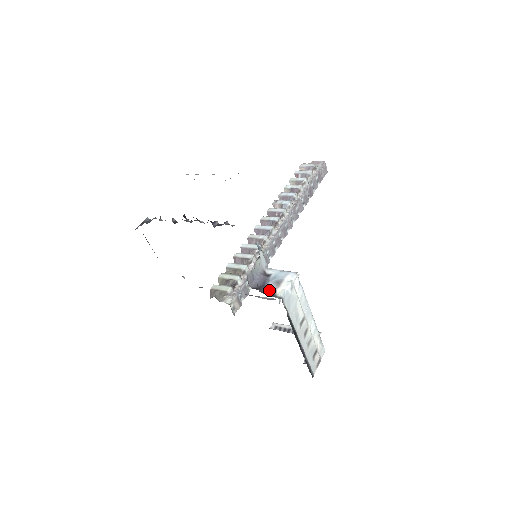
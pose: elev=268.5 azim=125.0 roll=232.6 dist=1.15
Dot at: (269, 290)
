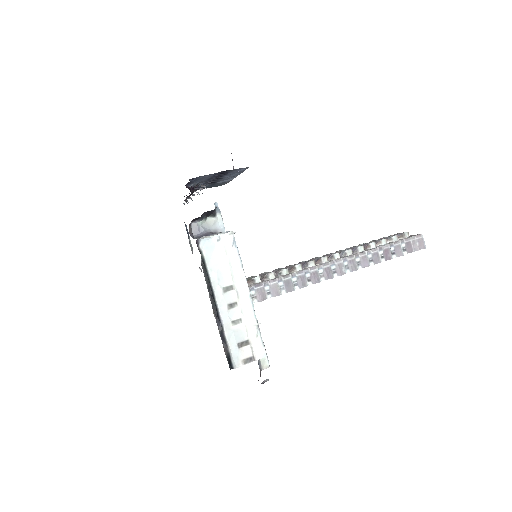
Dot at: occluded
